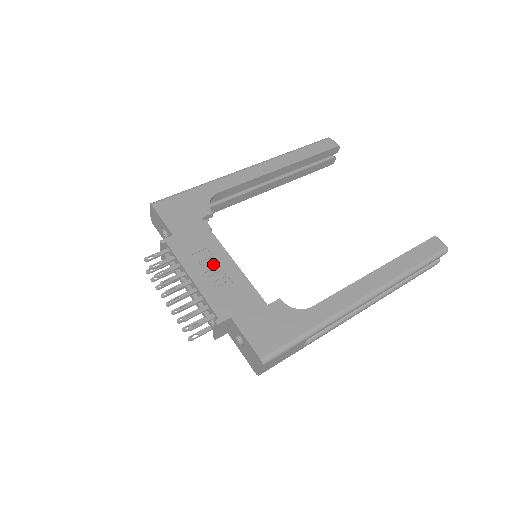
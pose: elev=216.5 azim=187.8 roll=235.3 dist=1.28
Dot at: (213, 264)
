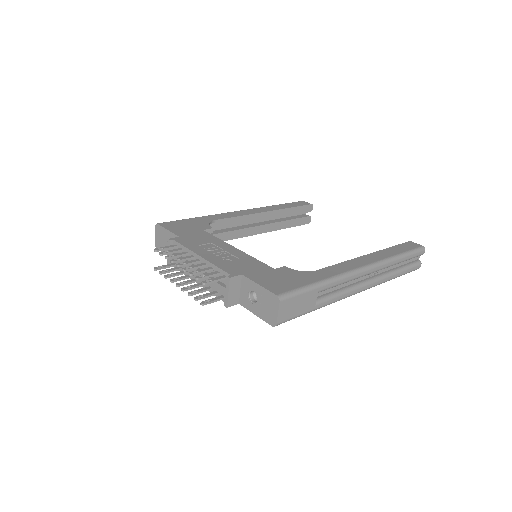
Dot at: (219, 250)
